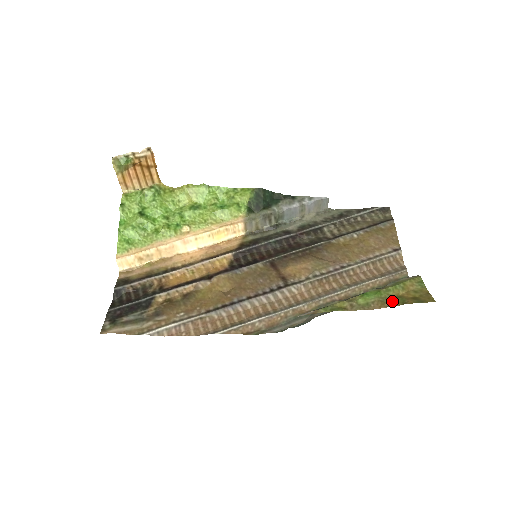
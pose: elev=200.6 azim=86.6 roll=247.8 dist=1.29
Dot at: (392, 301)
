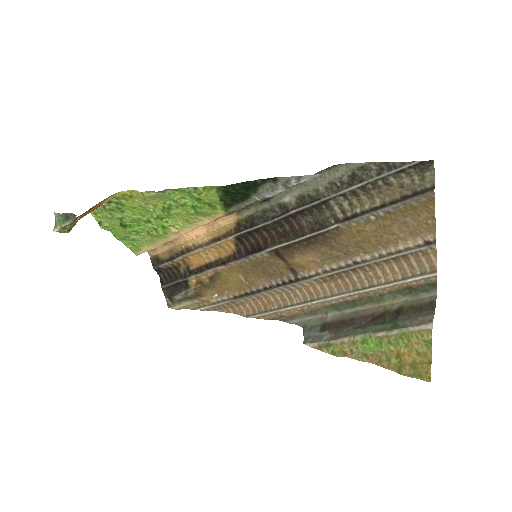
Dot at: (390, 361)
